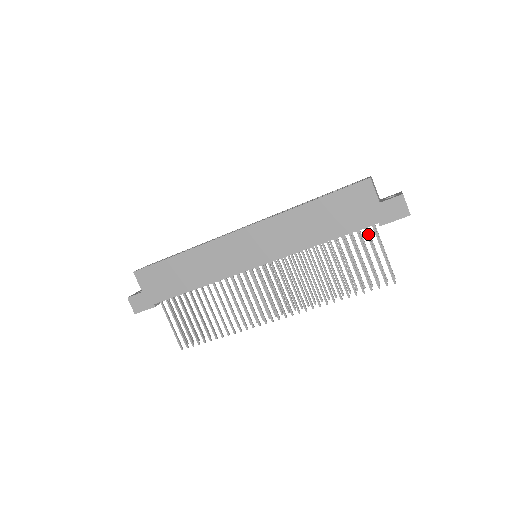
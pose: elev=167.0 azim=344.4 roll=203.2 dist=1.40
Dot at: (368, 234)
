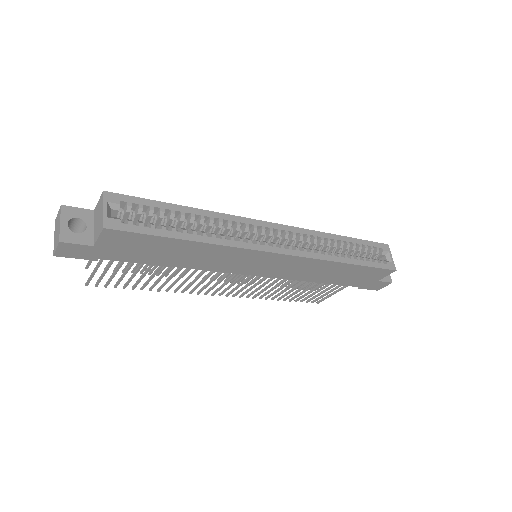
Dot at: occluded
